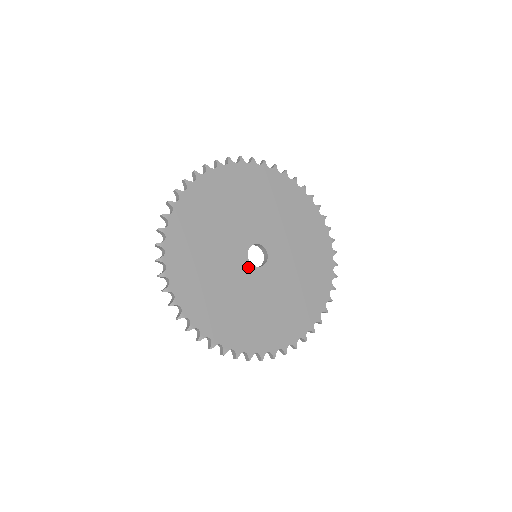
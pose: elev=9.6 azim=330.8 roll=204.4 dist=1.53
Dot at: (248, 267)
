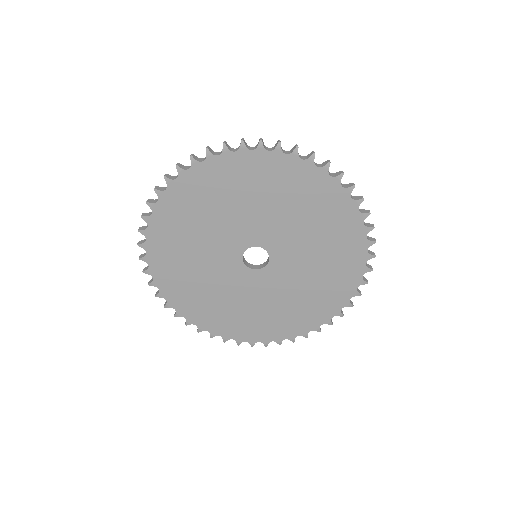
Dot at: (238, 263)
